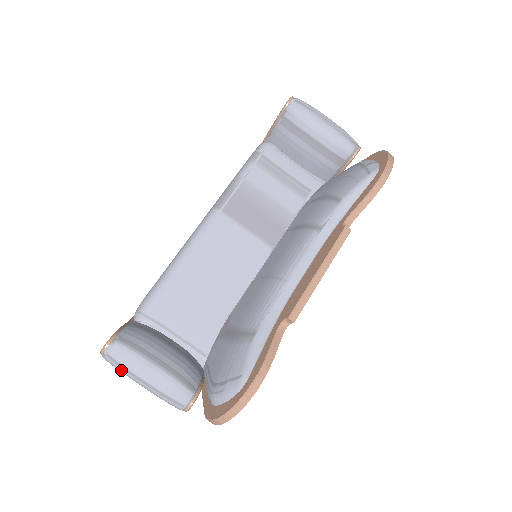
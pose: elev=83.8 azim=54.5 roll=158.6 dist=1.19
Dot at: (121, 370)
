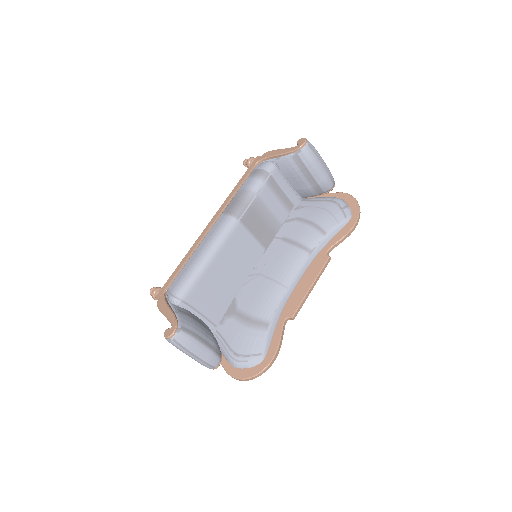
Dot at: (181, 349)
